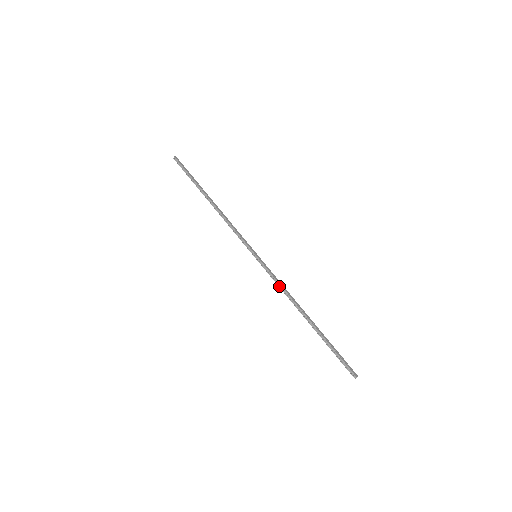
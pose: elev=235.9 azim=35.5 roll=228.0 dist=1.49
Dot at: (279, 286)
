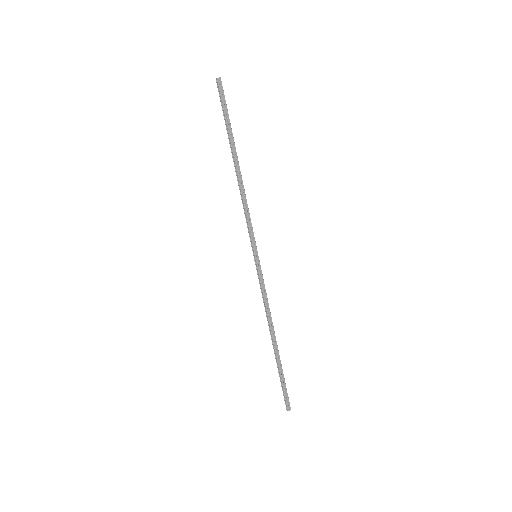
Dot at: (263, 299)
